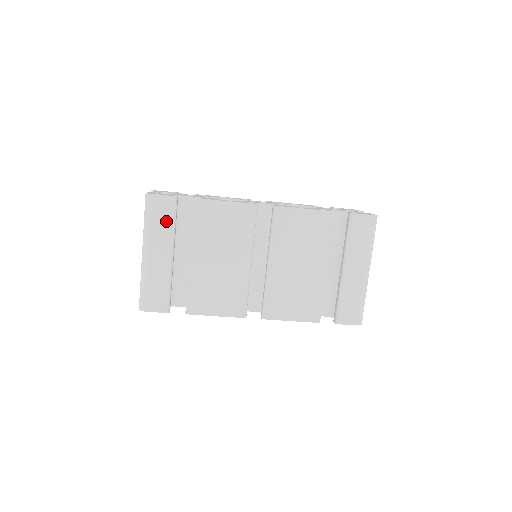
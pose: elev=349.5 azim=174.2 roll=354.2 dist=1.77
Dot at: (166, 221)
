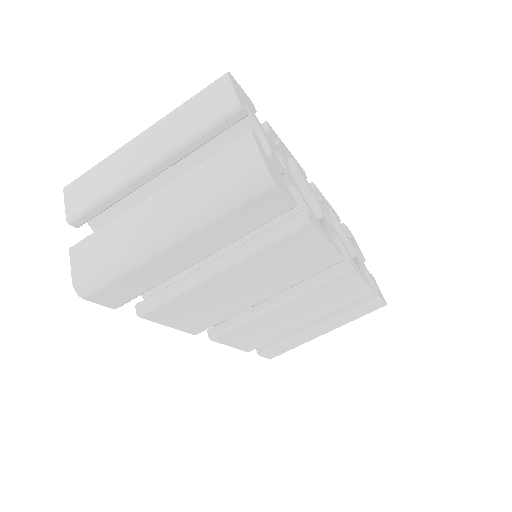
Dot at: (247, 225)
